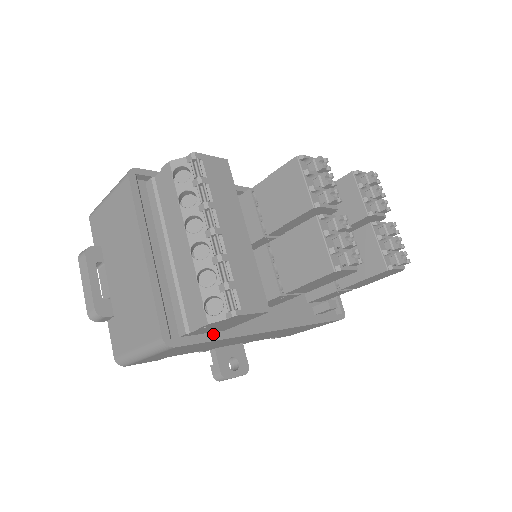
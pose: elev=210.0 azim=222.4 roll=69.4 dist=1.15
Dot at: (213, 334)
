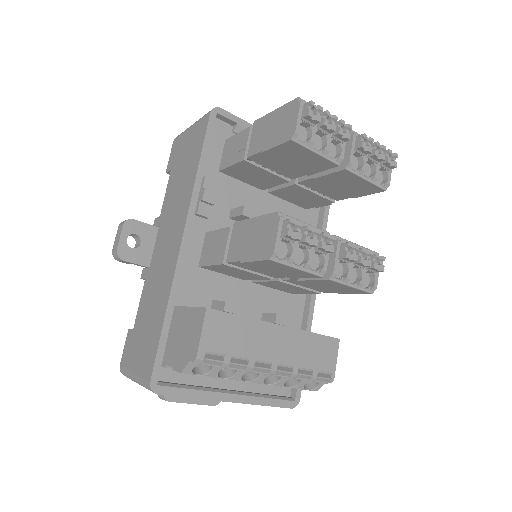
Dot at: occluded
